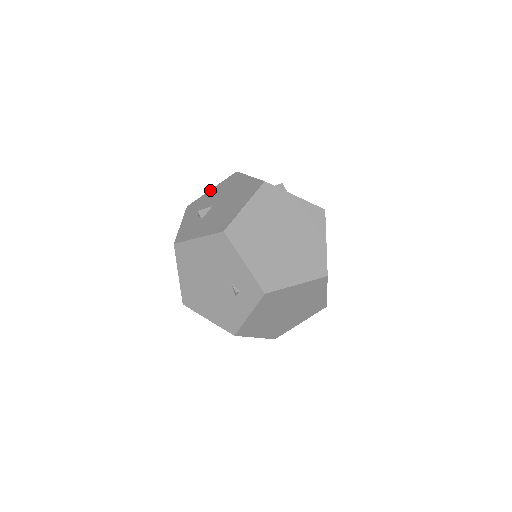
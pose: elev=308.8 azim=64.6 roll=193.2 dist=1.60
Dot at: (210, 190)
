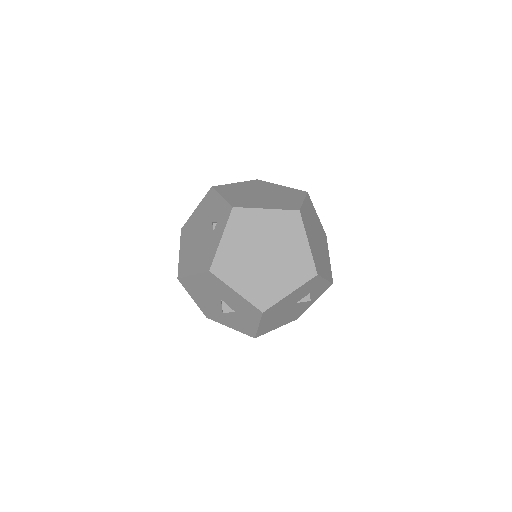
Dot at: occluded
